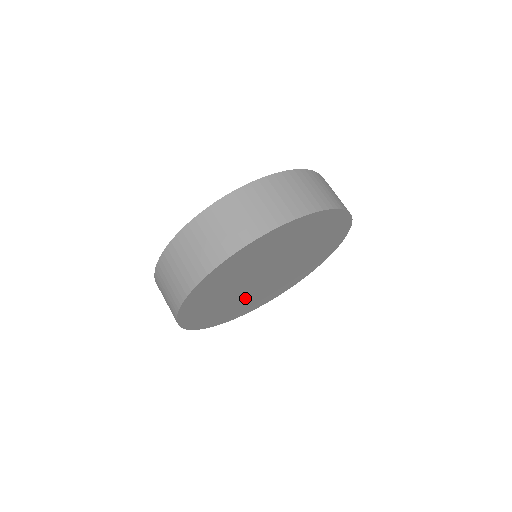
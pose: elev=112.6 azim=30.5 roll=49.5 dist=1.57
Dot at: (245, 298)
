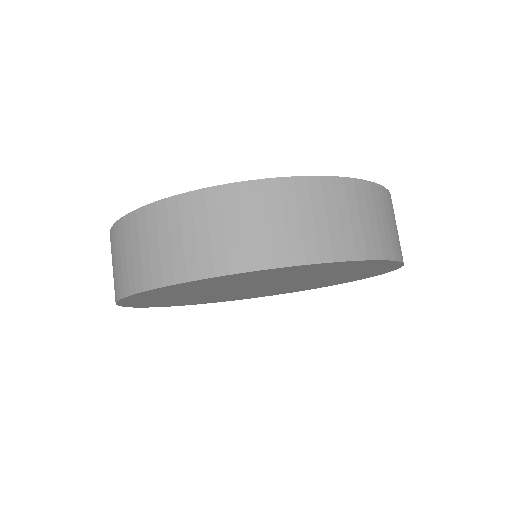
Dot at: occluded
